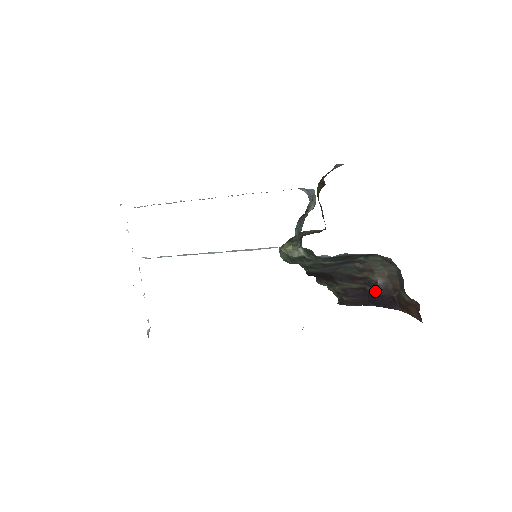
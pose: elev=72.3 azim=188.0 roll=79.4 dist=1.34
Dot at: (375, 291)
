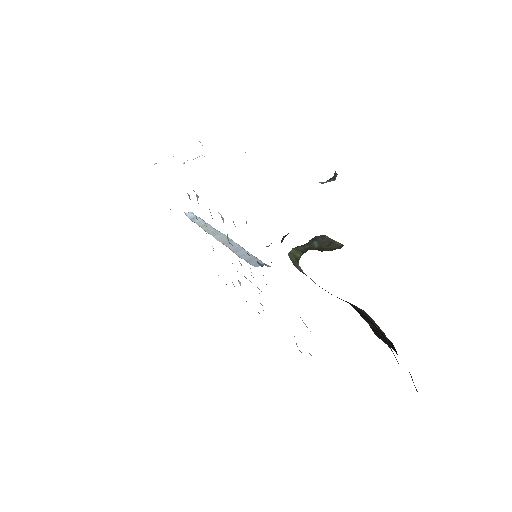
Dot at: occluded
